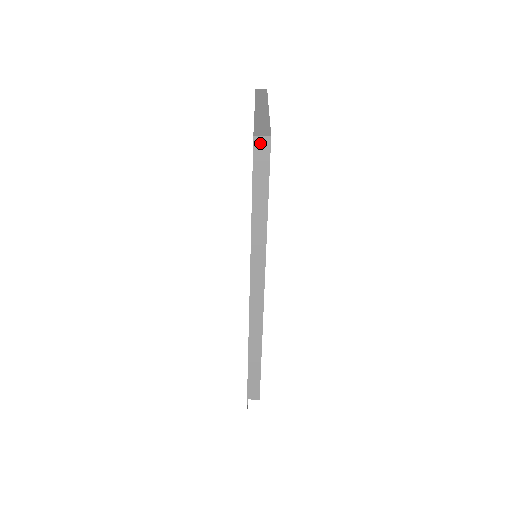
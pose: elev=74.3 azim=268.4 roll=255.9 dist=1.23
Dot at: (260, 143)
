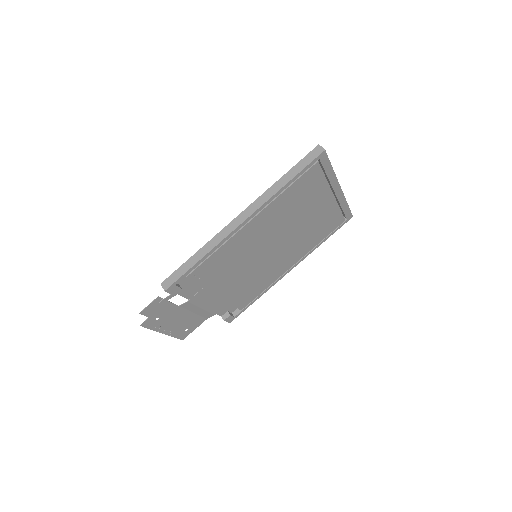
Dot at: (318, 149)
